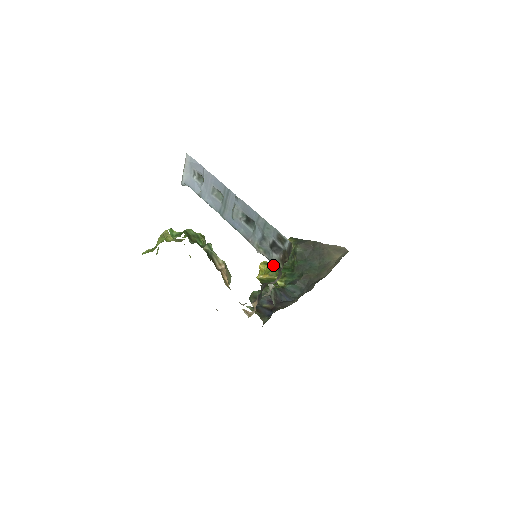
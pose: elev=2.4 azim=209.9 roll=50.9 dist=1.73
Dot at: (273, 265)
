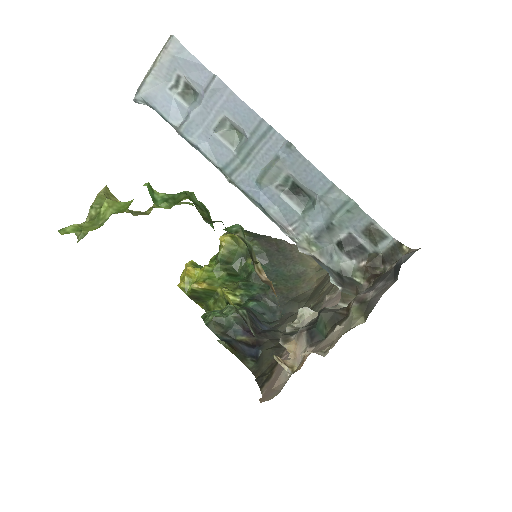
Dot at: (330, 277)
